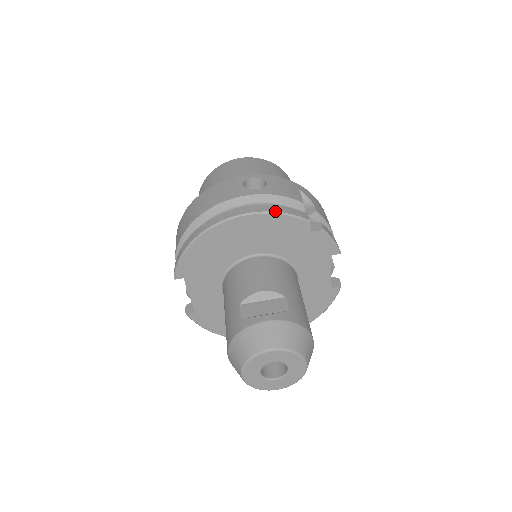
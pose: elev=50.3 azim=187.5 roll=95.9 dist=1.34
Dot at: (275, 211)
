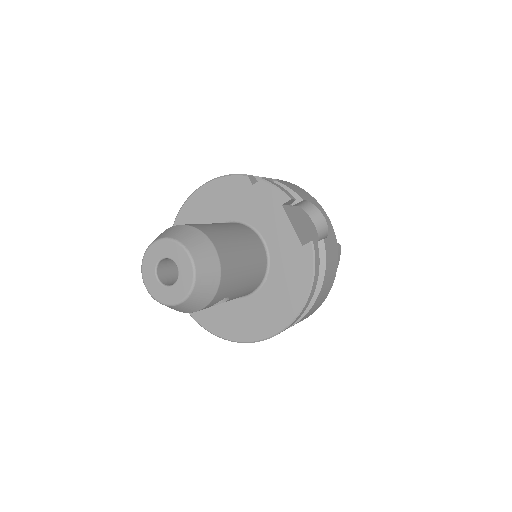
Dot at: (218, 177)
